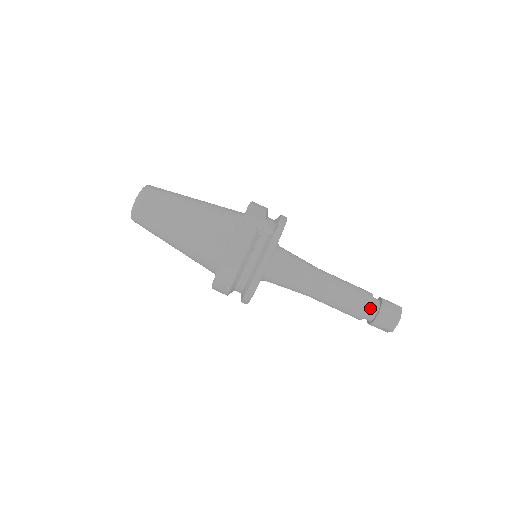
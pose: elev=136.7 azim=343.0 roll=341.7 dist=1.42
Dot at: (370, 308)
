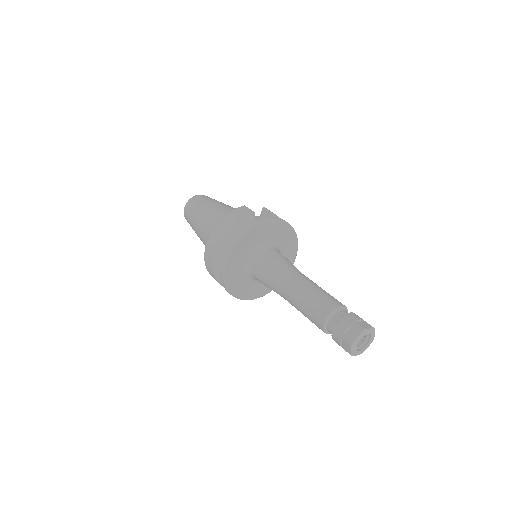
Dot at: (335, 314)
